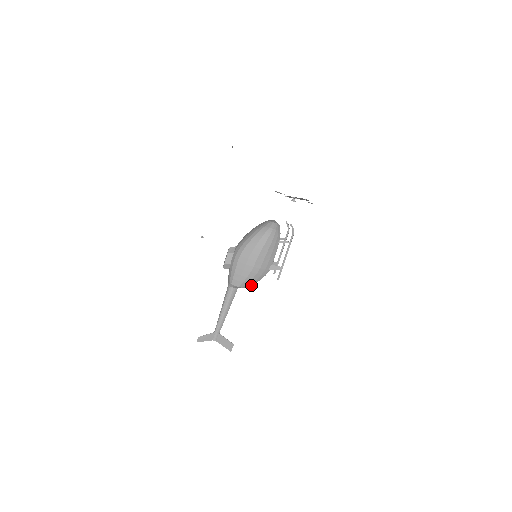
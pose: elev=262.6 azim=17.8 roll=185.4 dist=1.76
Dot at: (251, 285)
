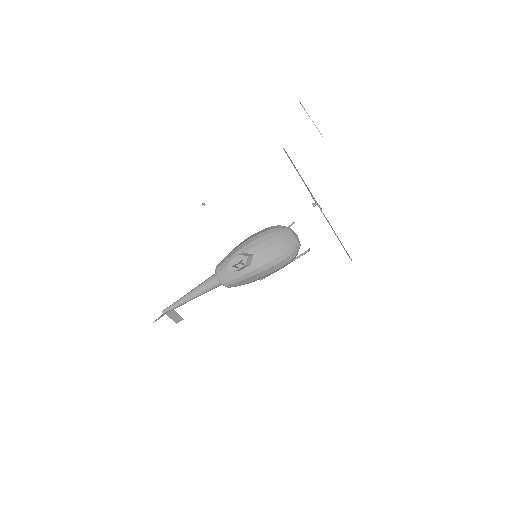
Dot at: occluded
